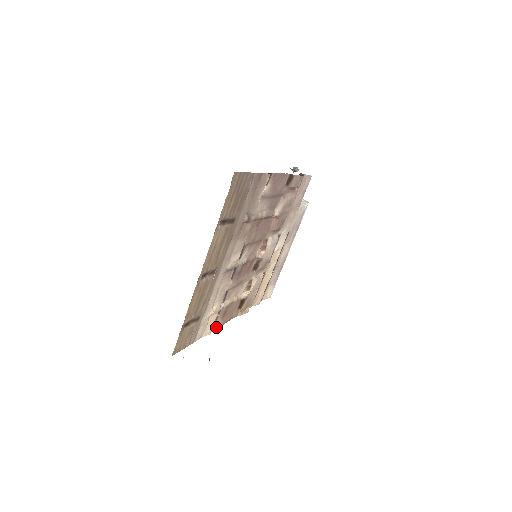
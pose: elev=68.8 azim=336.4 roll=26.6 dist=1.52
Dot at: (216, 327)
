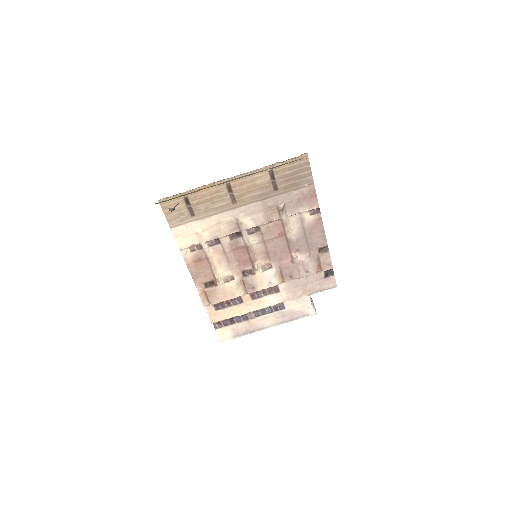
Dot at: (186, 256)
